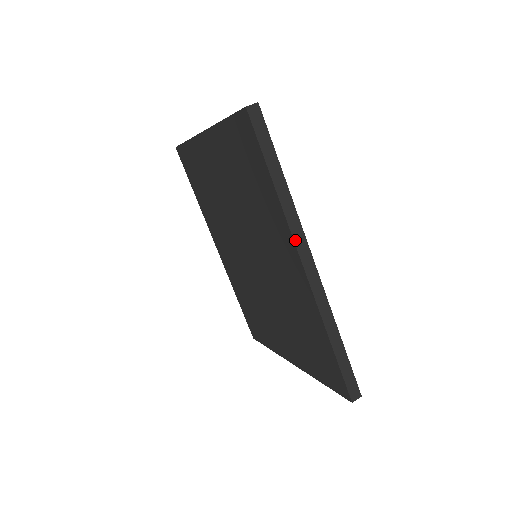
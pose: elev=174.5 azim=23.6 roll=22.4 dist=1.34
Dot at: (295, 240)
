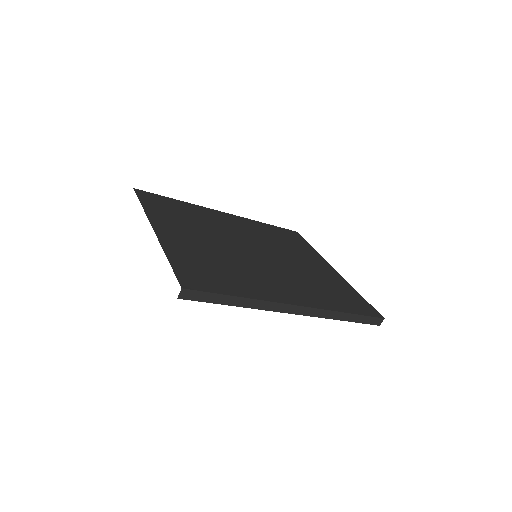
Dot at: (276, 311)
